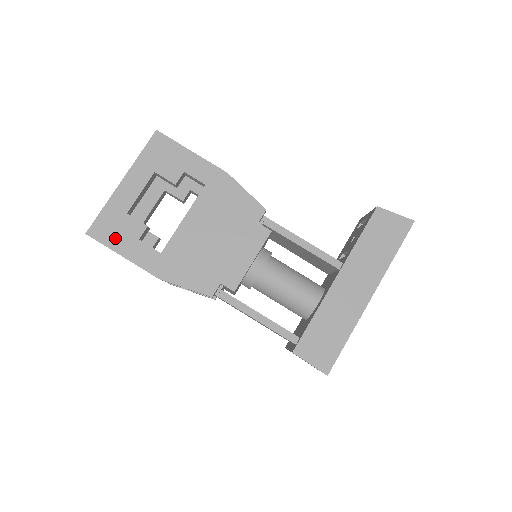
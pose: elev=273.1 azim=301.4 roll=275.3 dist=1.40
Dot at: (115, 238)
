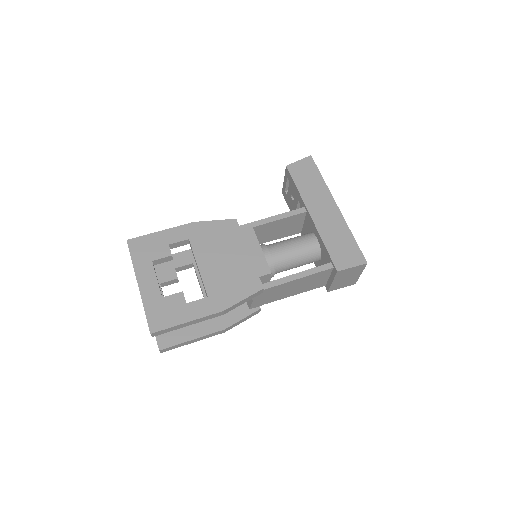
Dot at: (171, 317)
